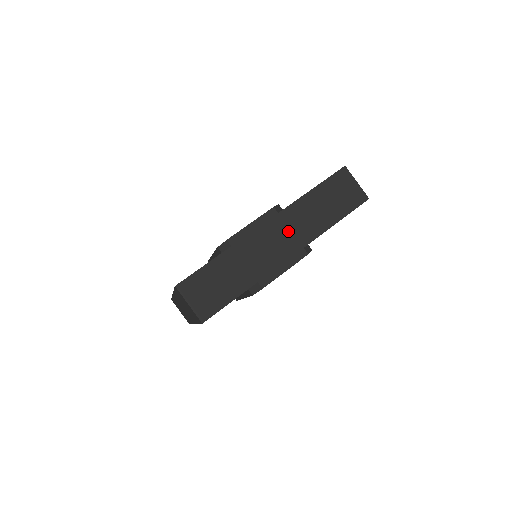
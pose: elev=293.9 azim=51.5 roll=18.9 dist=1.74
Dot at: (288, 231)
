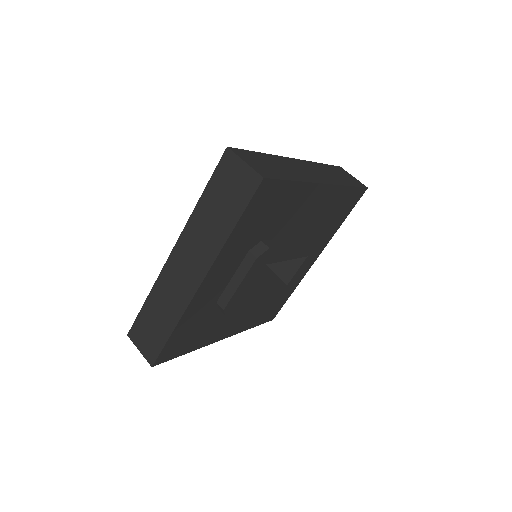
Dot at: (192, 255)
